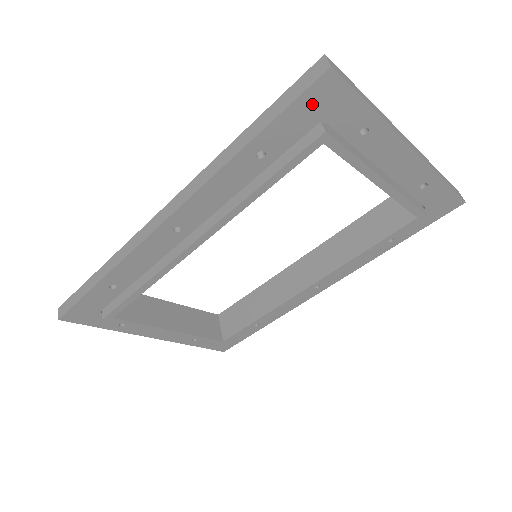
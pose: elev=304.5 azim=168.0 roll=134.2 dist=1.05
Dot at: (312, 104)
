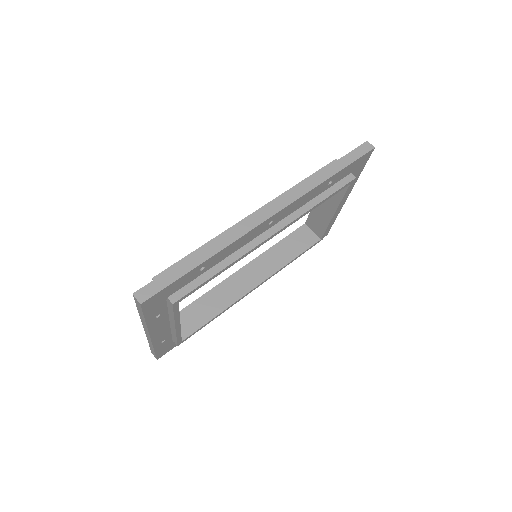
Dot at: (359, 162)
